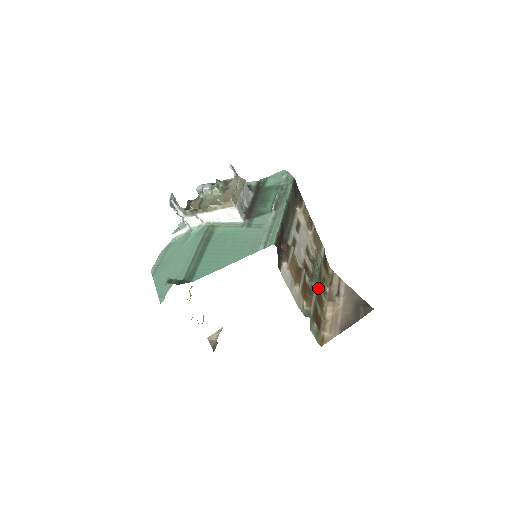
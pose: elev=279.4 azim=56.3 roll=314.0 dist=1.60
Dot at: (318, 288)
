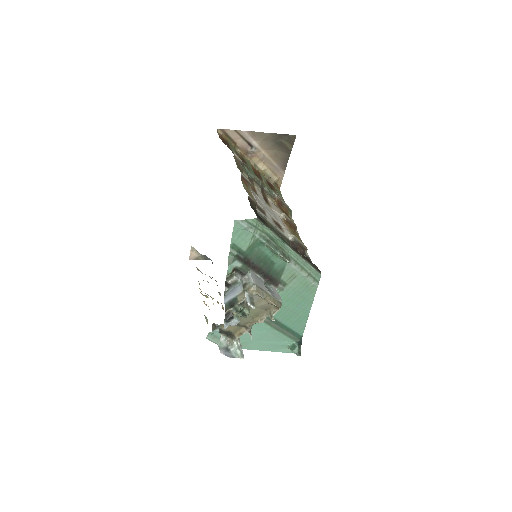
Dot at: occluded
